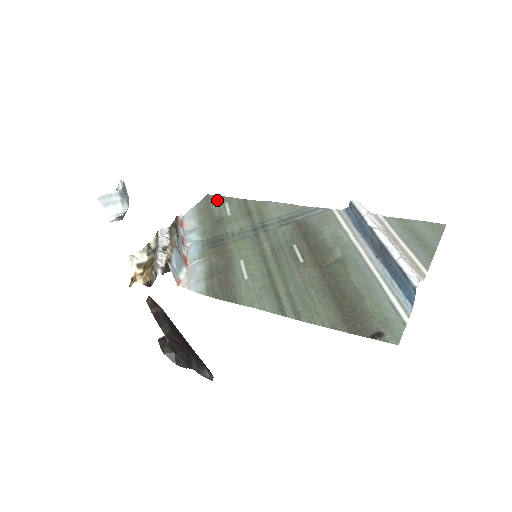
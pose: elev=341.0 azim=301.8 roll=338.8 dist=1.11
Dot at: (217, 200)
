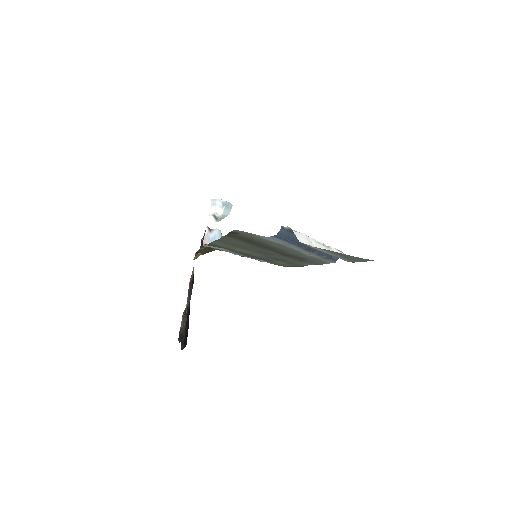
Dot at: (287, 265)
